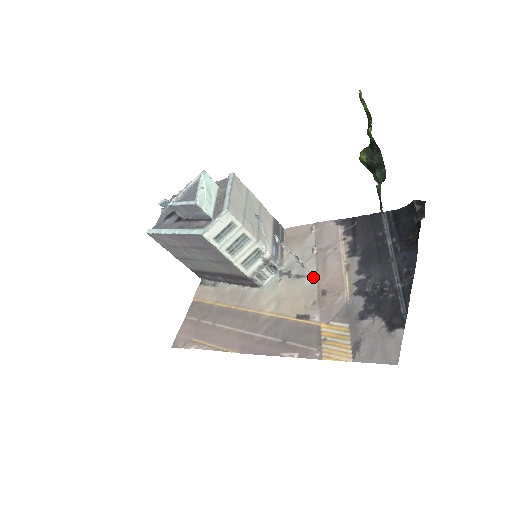
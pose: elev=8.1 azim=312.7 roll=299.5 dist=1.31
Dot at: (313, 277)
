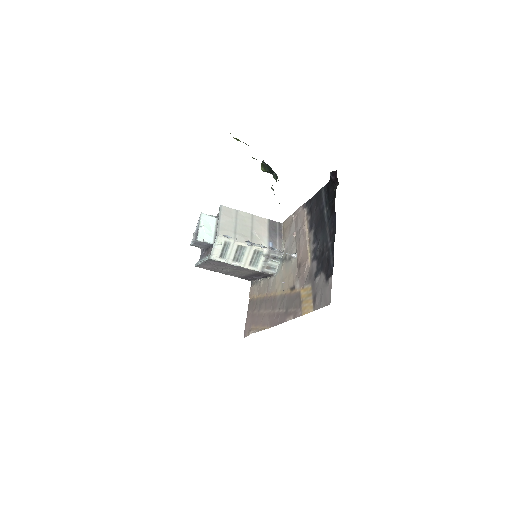
Dot at: (294, 256)
